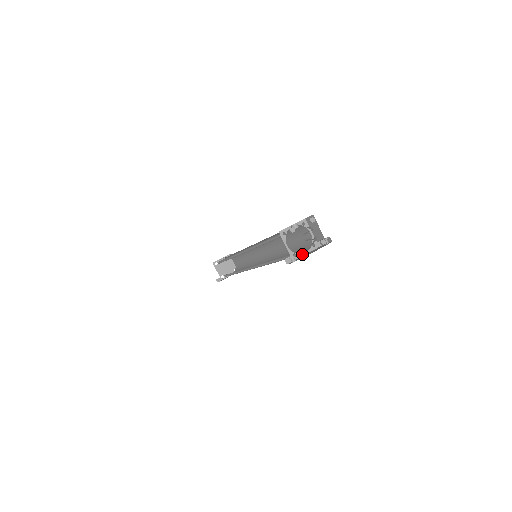
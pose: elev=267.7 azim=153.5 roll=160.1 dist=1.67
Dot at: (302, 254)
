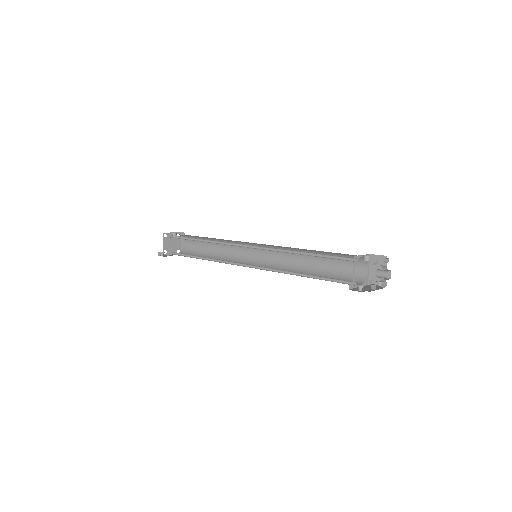
Dot at: (374, 288)
